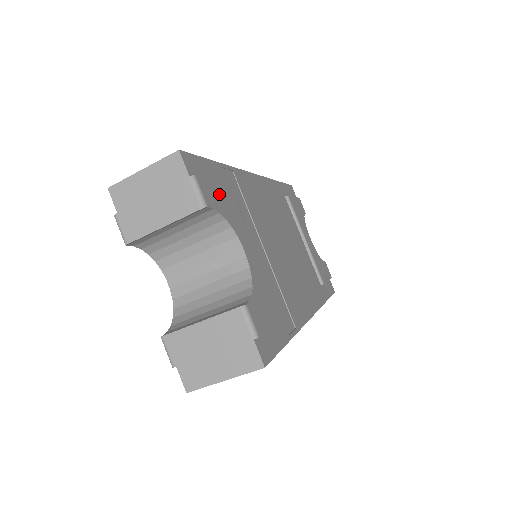
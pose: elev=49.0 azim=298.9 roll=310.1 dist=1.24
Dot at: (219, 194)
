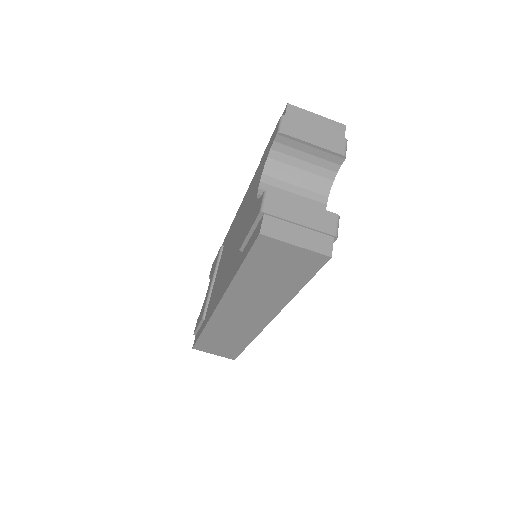
Dot at: occluded
